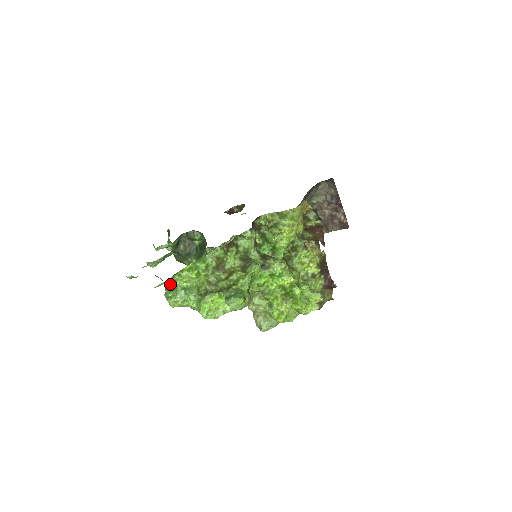
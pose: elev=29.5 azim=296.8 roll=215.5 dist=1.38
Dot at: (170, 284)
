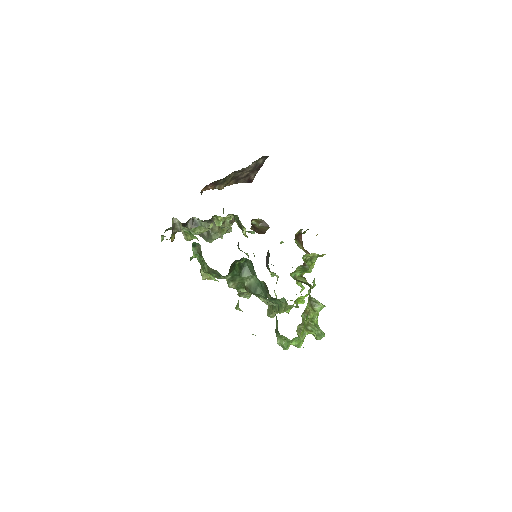
Dot at: occluded
